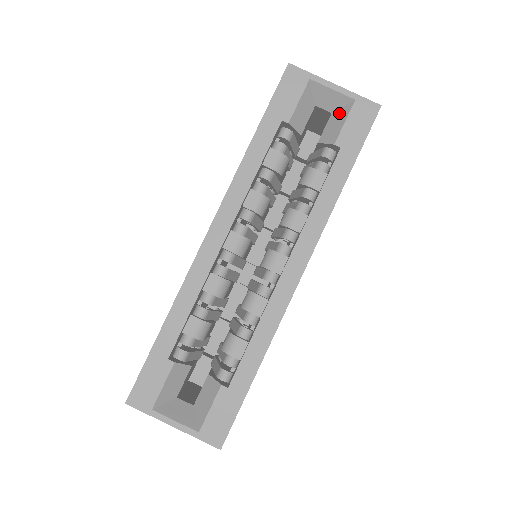
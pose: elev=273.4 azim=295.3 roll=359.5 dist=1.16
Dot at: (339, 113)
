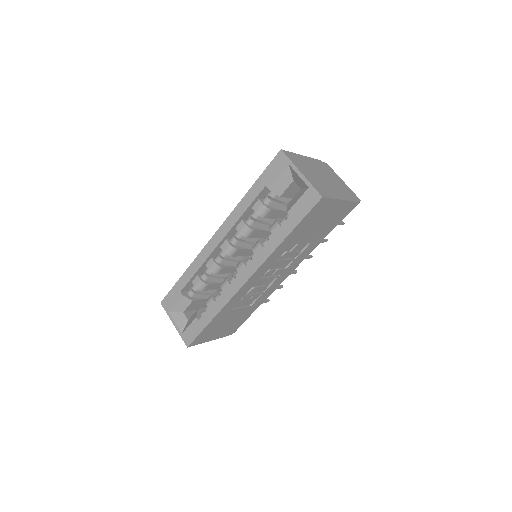
Dot at: (301, 191)
